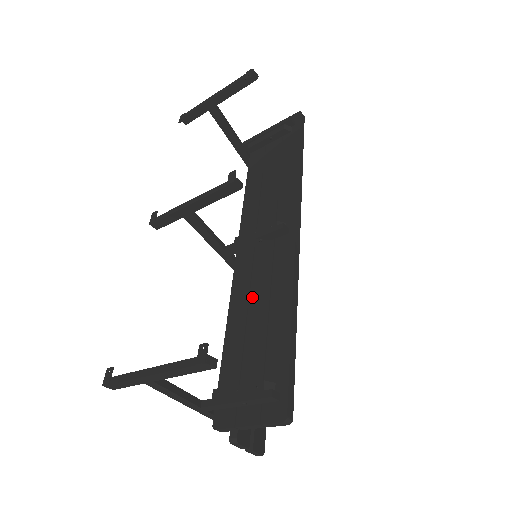
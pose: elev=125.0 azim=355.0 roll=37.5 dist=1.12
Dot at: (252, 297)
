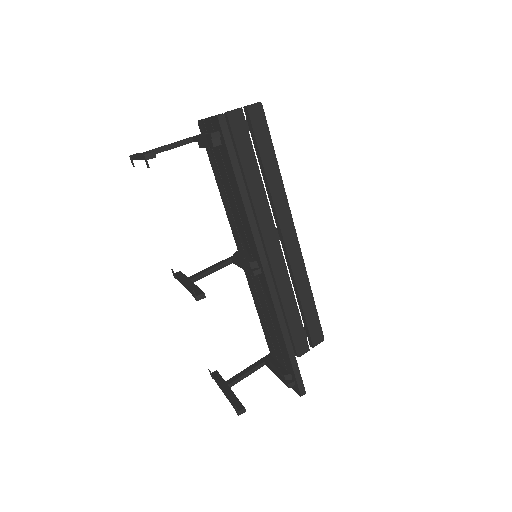
Dot at: (262, 308)
